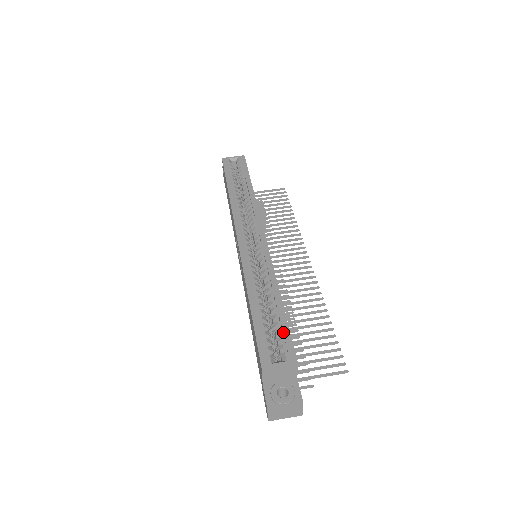
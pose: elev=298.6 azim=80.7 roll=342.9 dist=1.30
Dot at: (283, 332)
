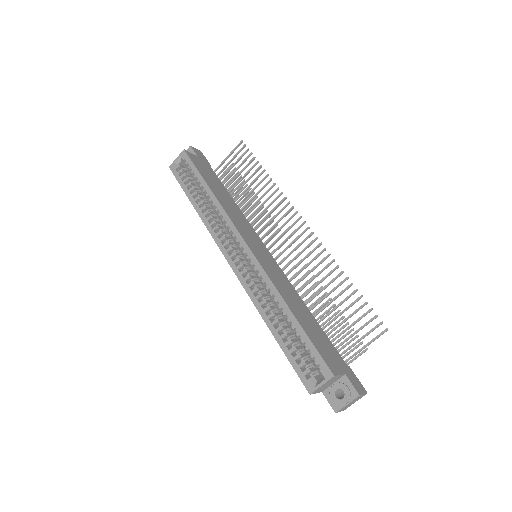
Dot at: (310, 350)
